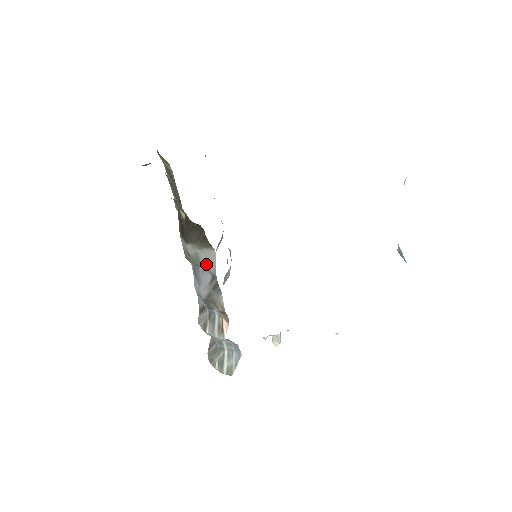
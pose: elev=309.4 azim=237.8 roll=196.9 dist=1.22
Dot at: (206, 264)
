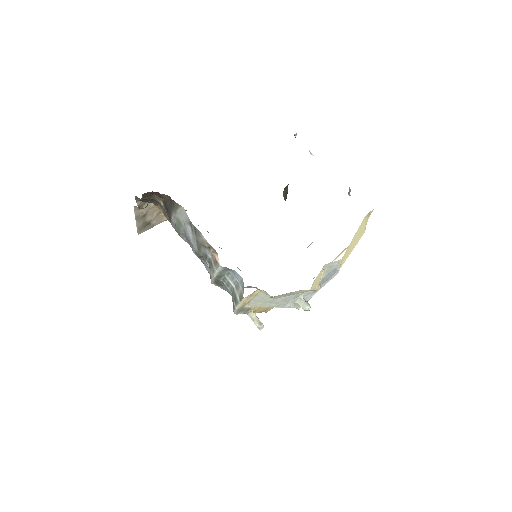
Dot at: (183, 219)
